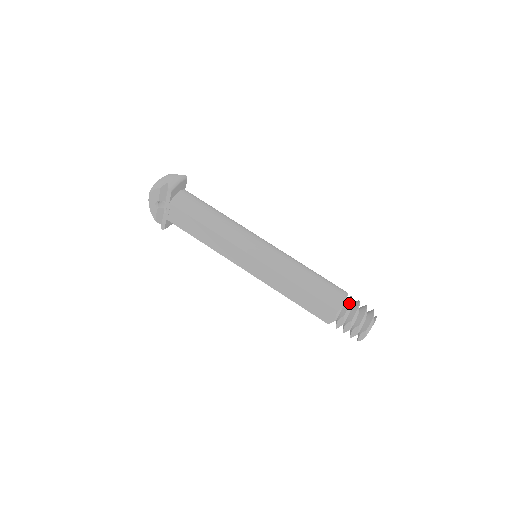
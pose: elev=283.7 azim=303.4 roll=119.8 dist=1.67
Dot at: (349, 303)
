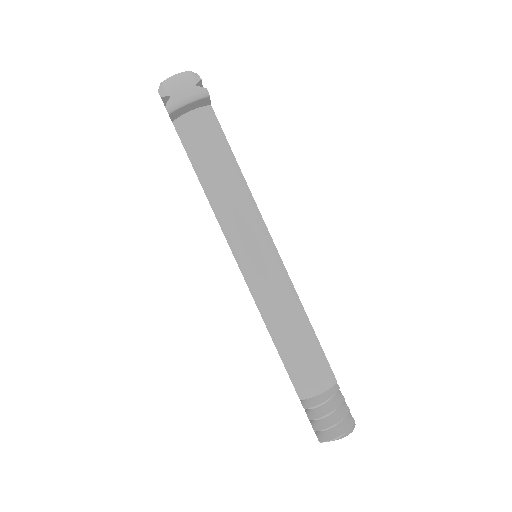
Dot at: (321, 401)
